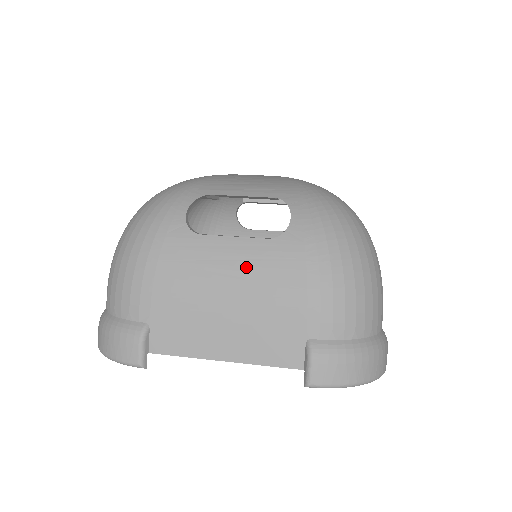
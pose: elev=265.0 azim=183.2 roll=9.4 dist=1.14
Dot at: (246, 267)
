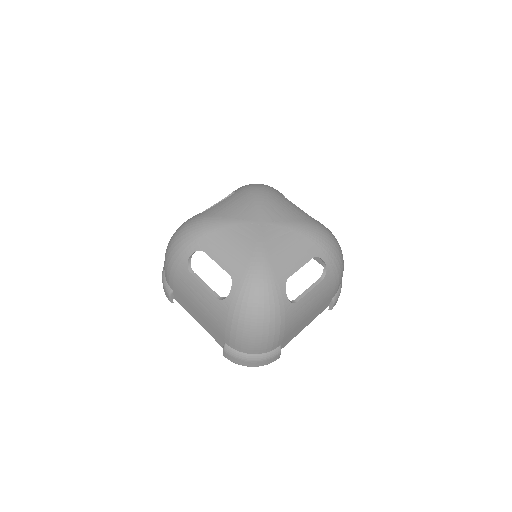
Dot at: (205, 302)
